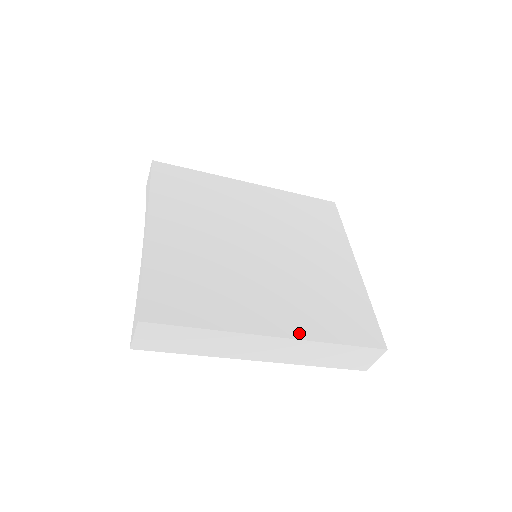
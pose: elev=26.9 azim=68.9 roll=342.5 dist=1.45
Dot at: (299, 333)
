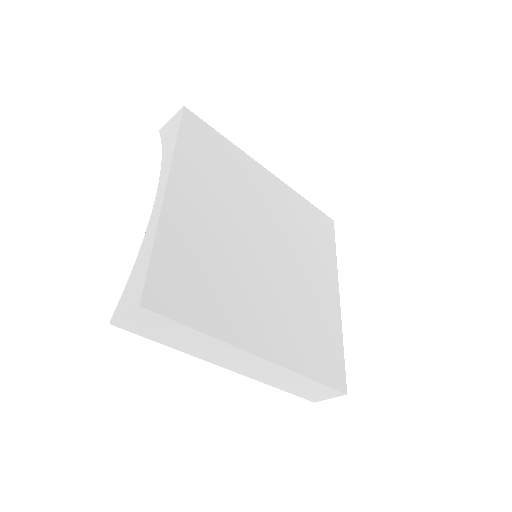
Dot at: (282, 359)
